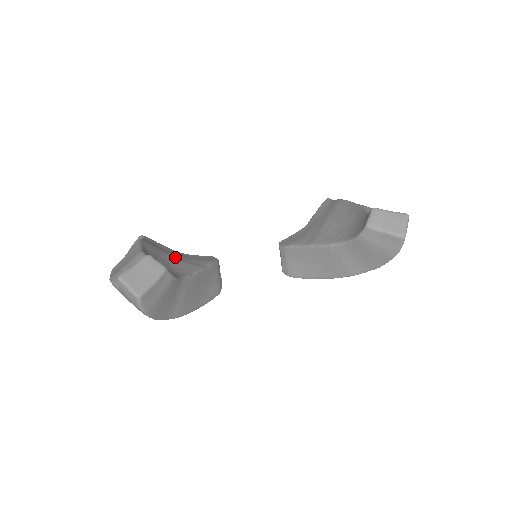
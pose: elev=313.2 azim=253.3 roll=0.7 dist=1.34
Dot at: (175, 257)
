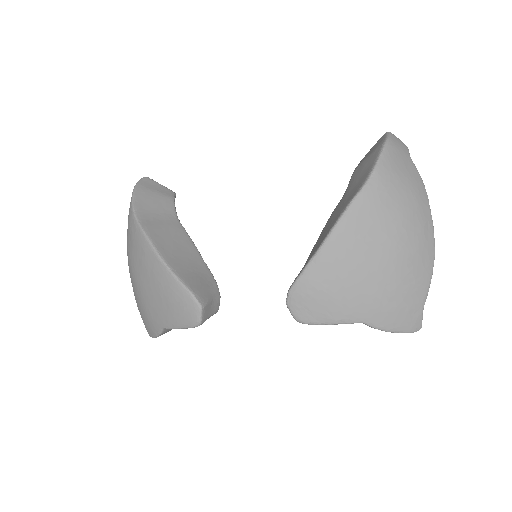
Dot at: occluded
